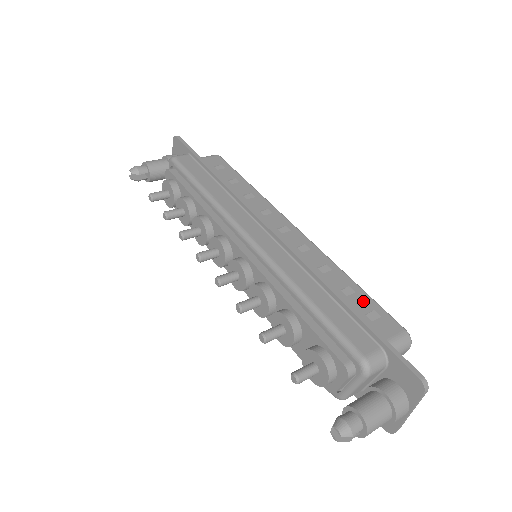
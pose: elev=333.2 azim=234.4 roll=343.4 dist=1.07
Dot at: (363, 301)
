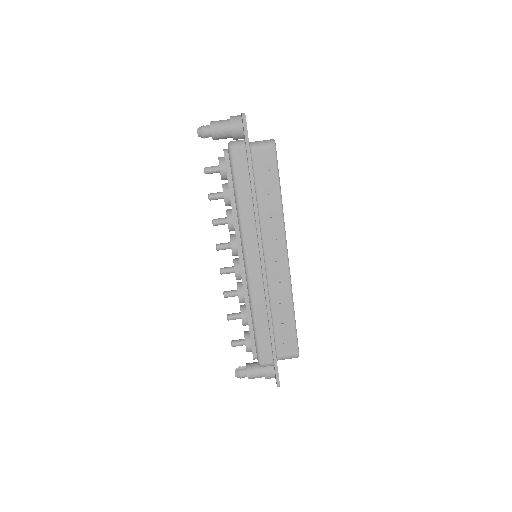
Dot at: (288, 330)
